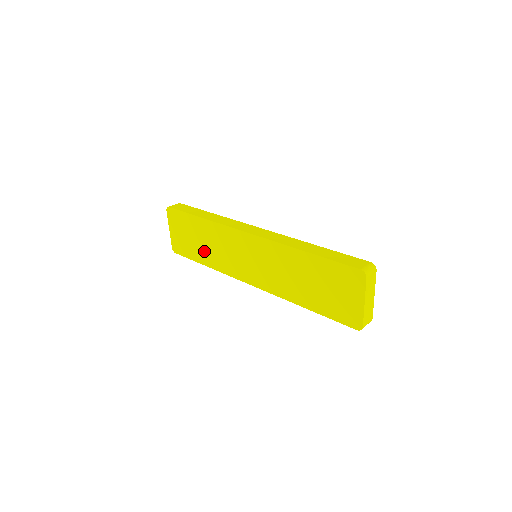
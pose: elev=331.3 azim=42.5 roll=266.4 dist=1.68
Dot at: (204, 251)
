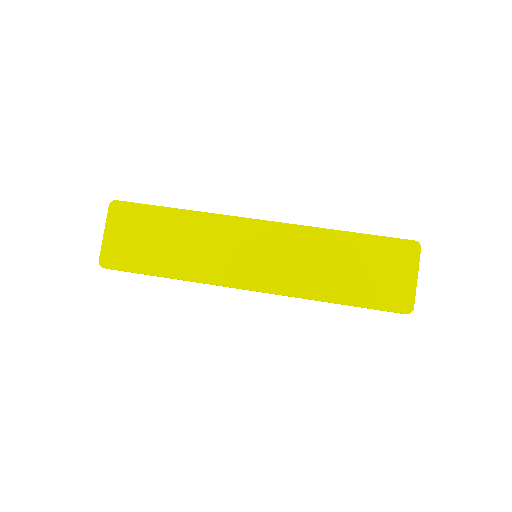
Dot at: (171, 255)
